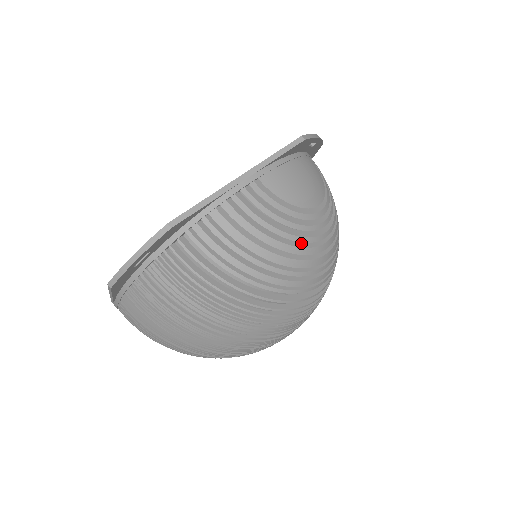
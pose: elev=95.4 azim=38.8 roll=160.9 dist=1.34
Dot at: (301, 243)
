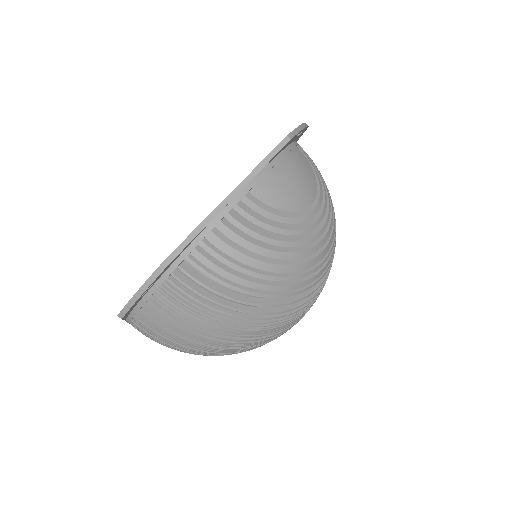
Dot at: (300, 246)
